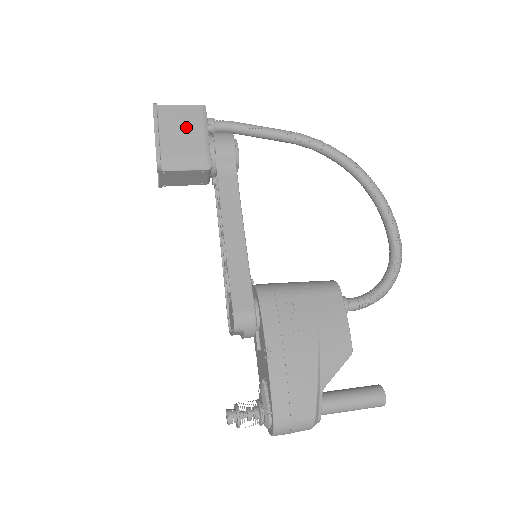
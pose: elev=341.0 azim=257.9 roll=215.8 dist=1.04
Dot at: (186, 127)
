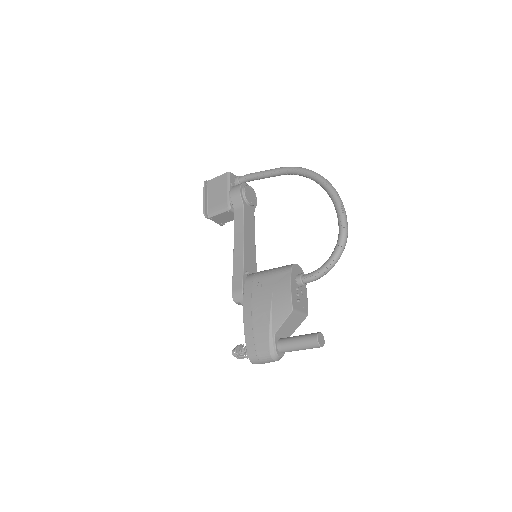
Dot at: (219, 189)
